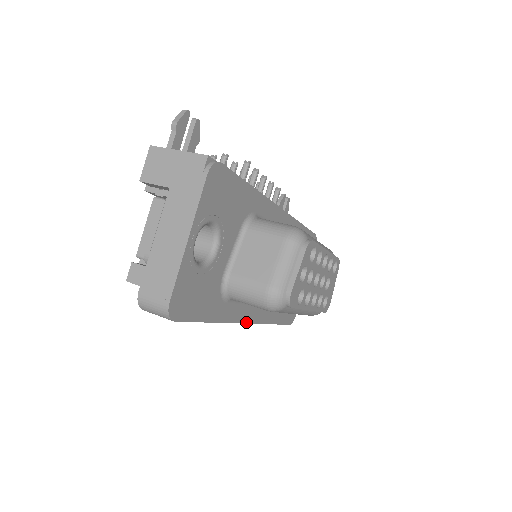
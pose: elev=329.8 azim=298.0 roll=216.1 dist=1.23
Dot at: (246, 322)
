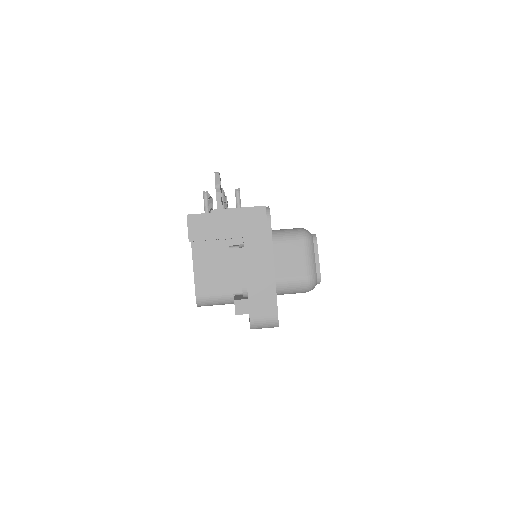
Dot at: occluded
